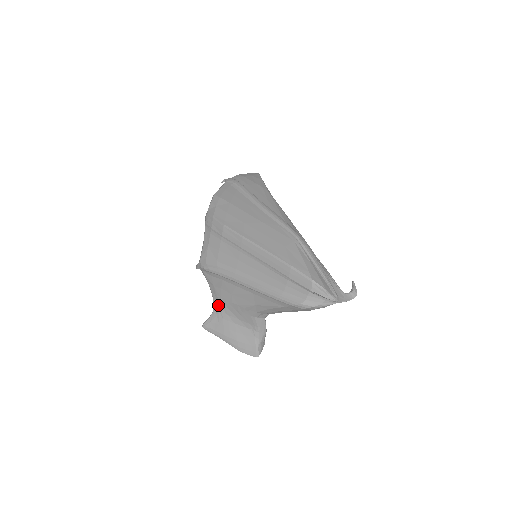
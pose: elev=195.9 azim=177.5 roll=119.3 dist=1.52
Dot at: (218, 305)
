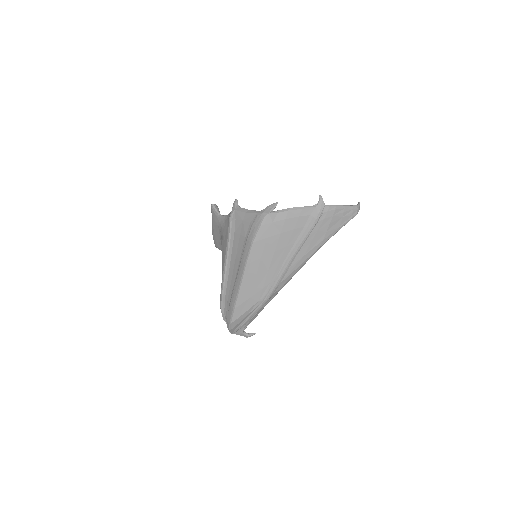
Dot at: (222, 223)
